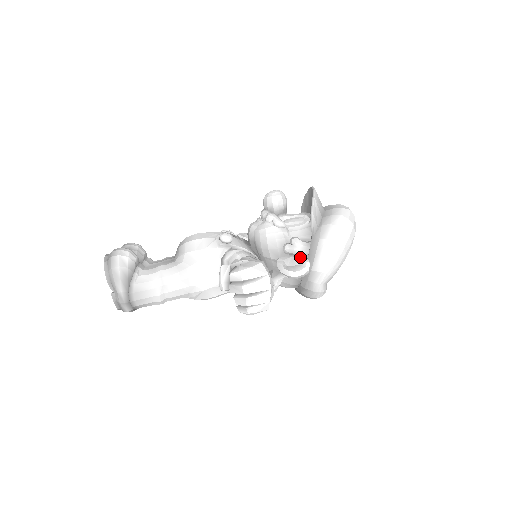
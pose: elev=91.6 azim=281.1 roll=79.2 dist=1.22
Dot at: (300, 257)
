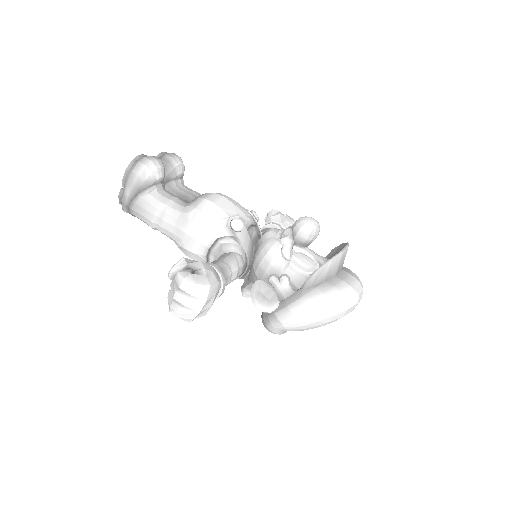
Dot at: (276, 295)
